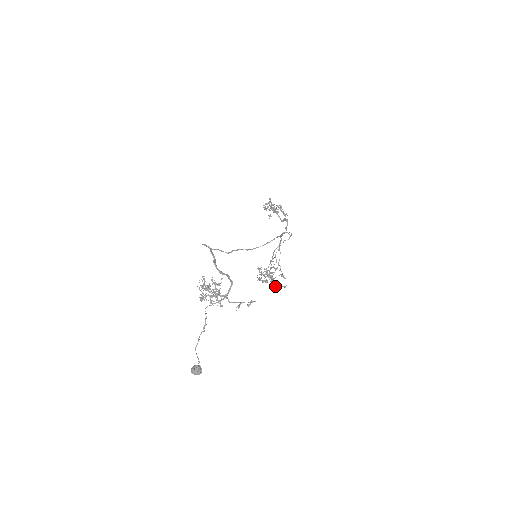
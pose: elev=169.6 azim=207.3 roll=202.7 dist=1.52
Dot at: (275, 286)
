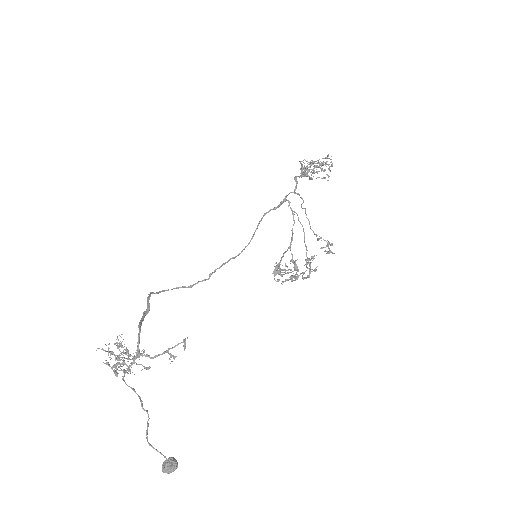
Dot at: (304, 277)
